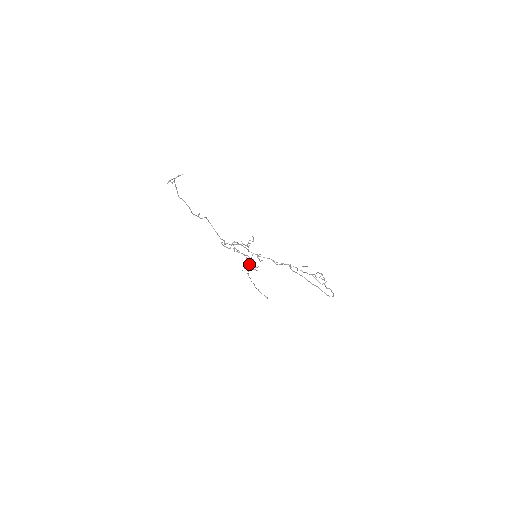
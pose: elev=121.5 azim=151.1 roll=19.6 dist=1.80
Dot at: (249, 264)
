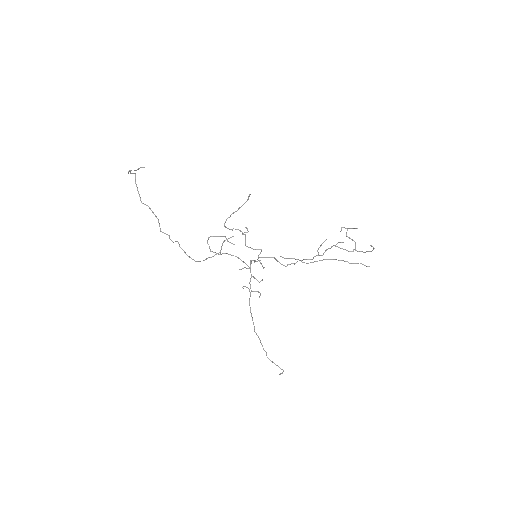
Dot at: (249, 282)
